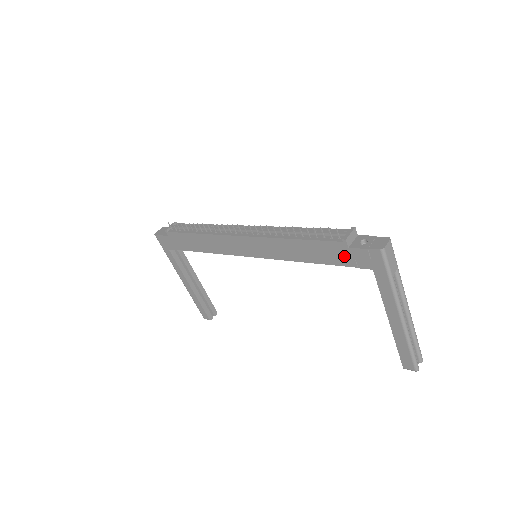
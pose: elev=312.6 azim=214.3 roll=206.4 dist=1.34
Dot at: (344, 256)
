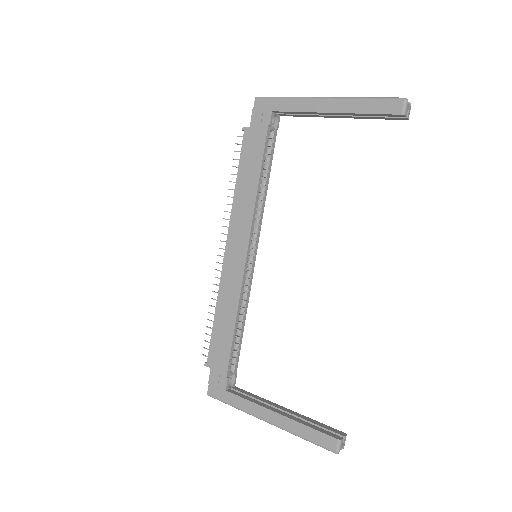
Dot at: (256, 135)
